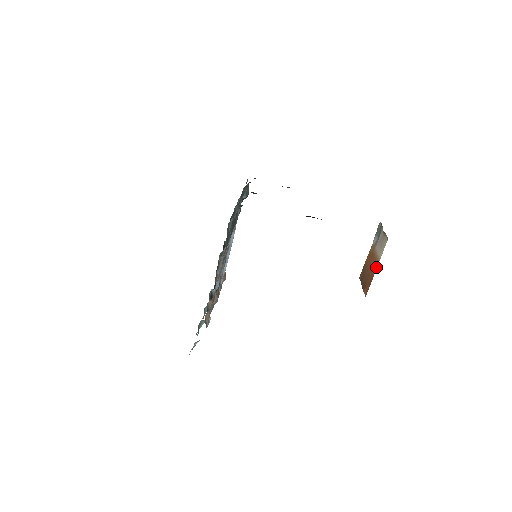
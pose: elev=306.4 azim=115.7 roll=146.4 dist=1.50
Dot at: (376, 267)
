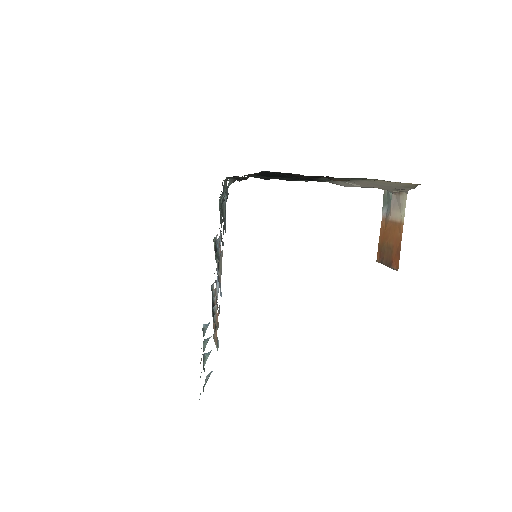
Dot at: (401, 231)
